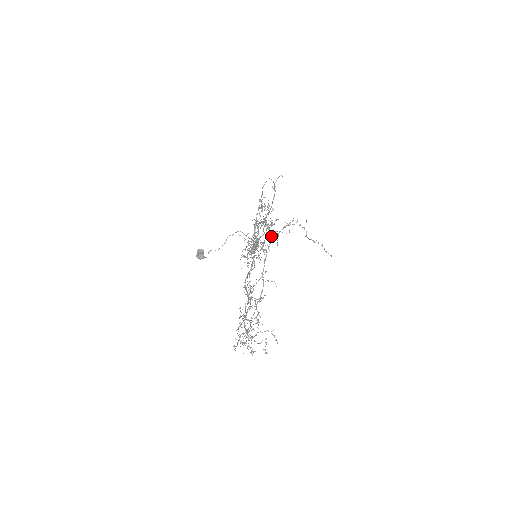
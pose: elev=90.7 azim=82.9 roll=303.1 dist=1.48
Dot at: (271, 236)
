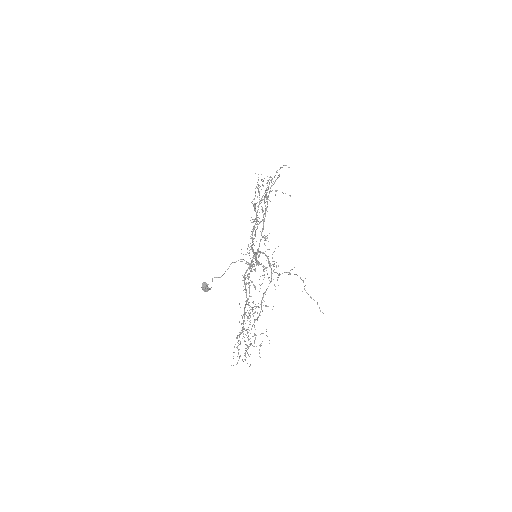
Dot at: occluded
